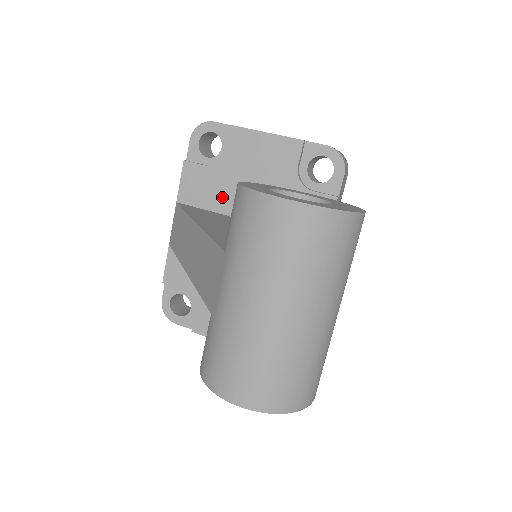
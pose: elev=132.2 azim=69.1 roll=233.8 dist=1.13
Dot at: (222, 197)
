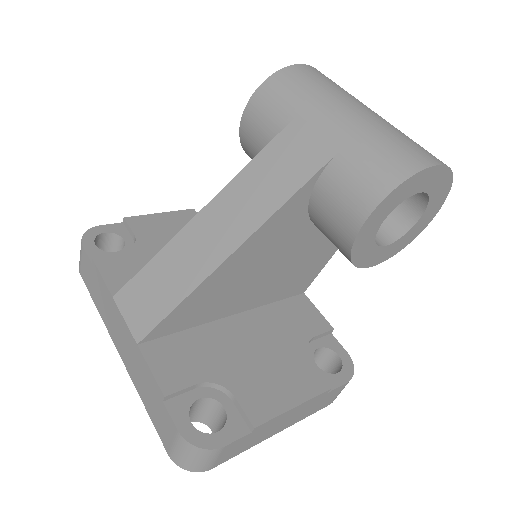
Dot at: occluded
